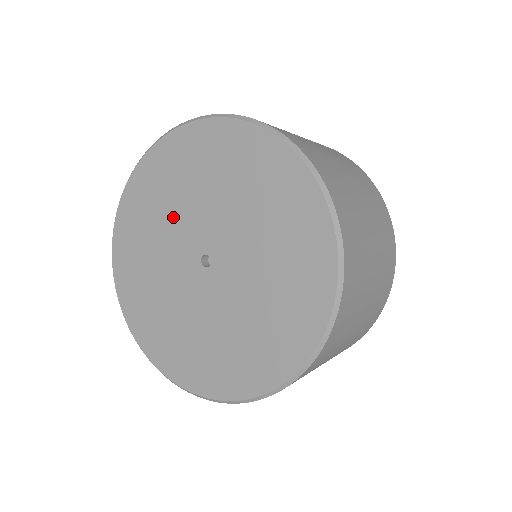
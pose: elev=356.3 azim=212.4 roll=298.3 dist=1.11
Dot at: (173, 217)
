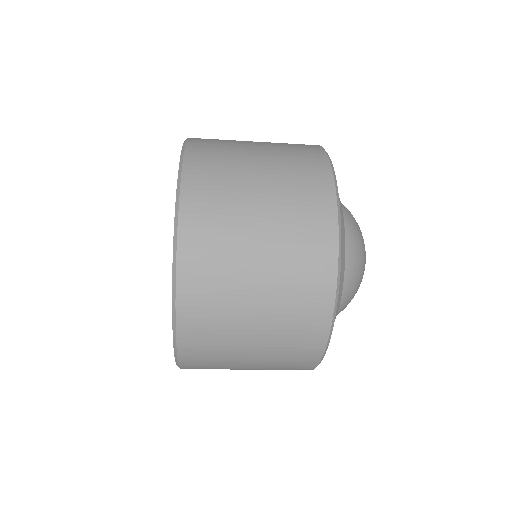
Dot at: occluded
